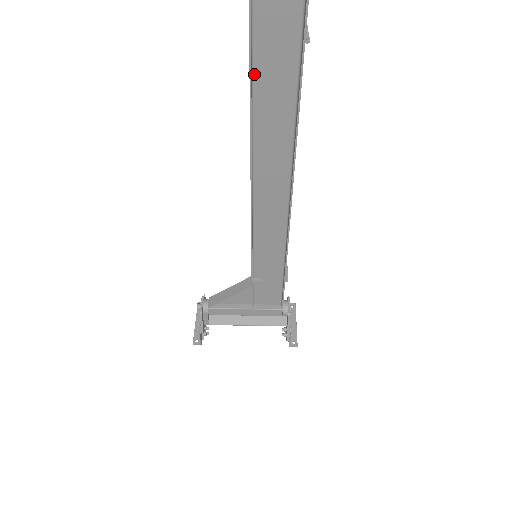
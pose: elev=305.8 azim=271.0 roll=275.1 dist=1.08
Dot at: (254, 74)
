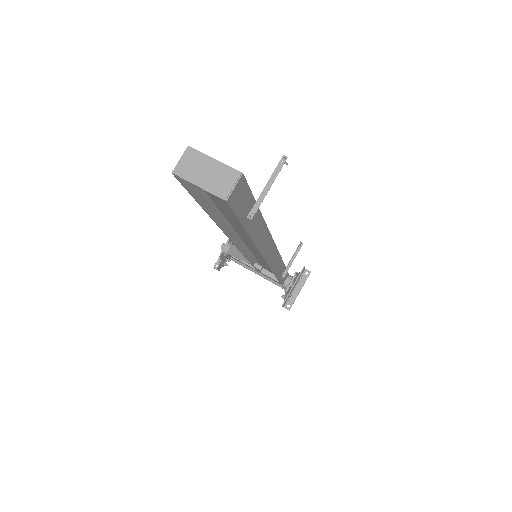
Dot at: (214, 202)
